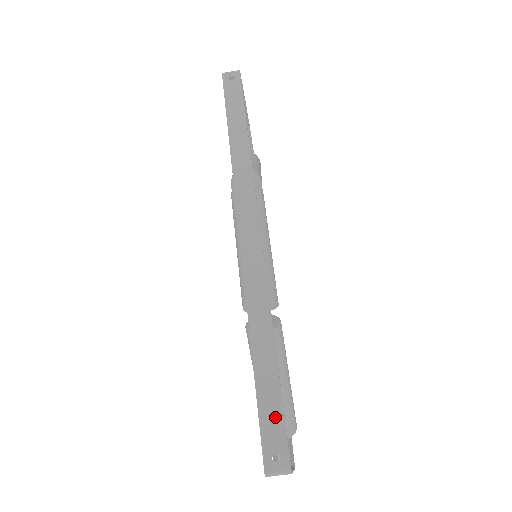
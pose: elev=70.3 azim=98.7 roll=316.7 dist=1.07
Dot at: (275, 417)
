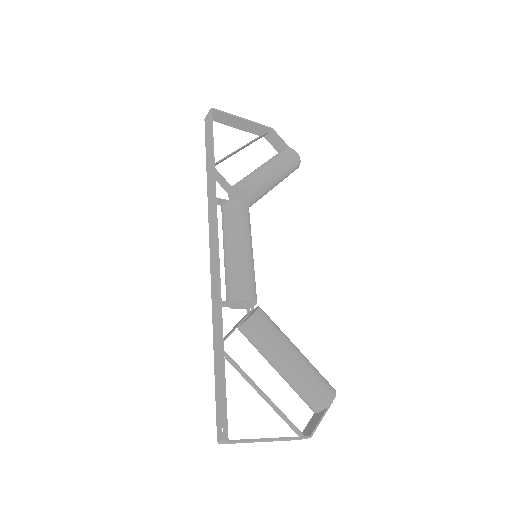
Dot at: (221, 397)
